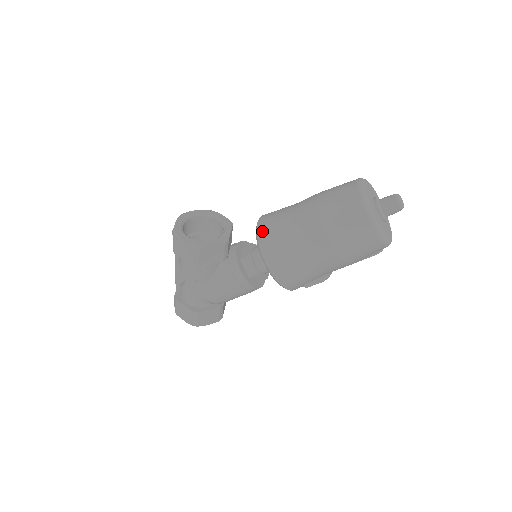
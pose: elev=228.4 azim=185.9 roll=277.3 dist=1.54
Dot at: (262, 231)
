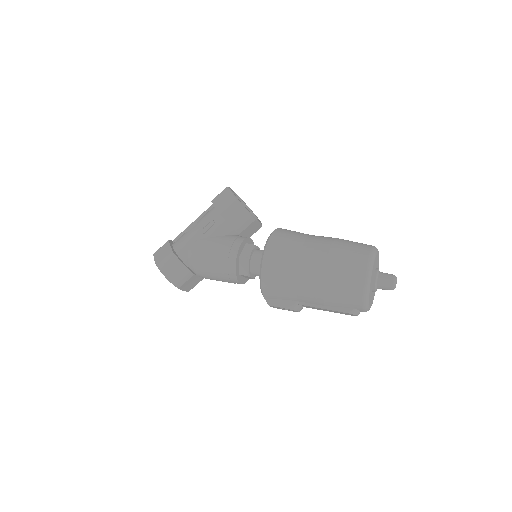
Dot at: (284, 229)
